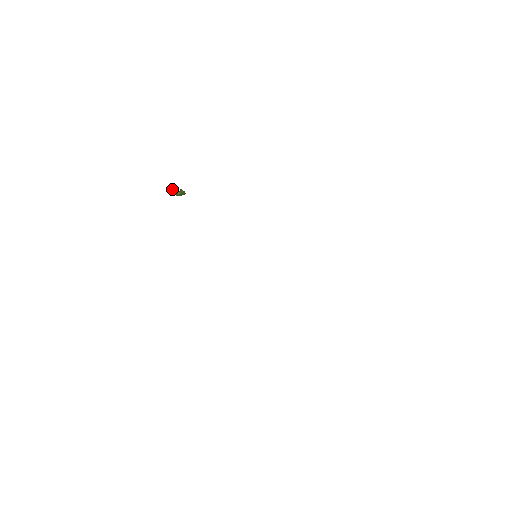
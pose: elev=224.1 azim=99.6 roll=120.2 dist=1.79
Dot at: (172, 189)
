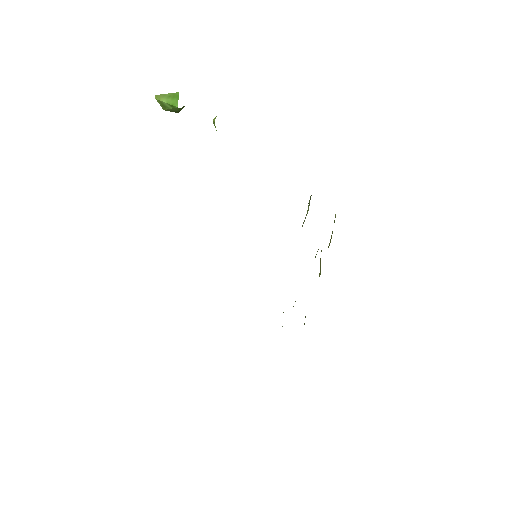
Dot at: (177, 98)
